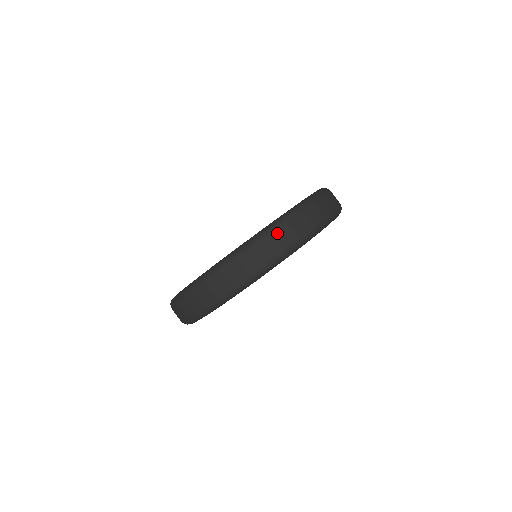
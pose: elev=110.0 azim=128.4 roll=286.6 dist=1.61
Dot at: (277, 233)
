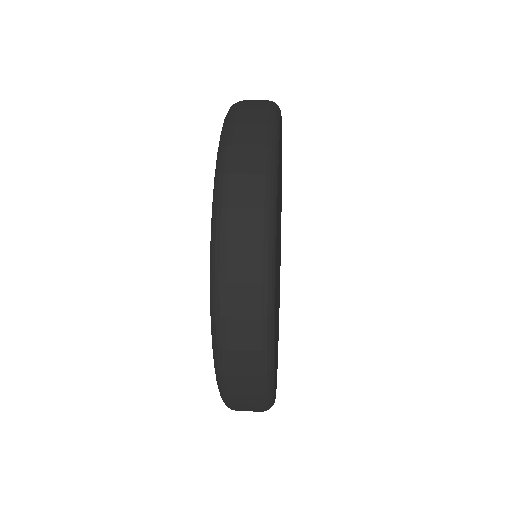
Dot at: (241, 108)
